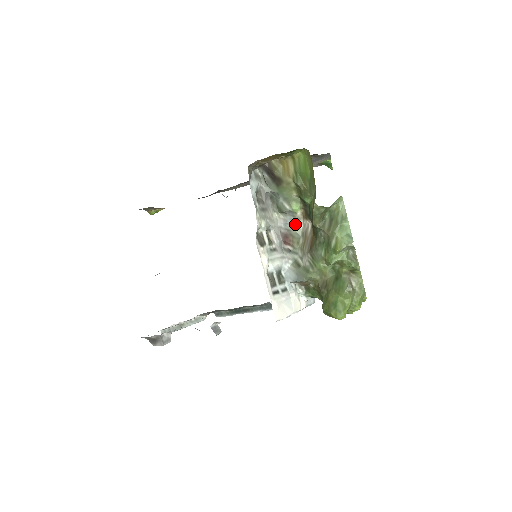
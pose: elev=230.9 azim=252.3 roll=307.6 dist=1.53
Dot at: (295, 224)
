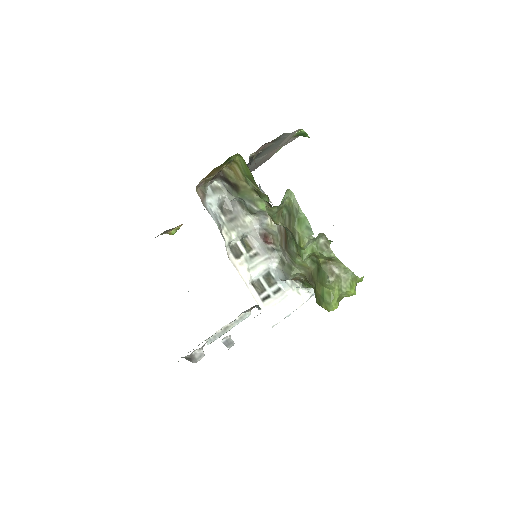
Dot at: (269, 222)
